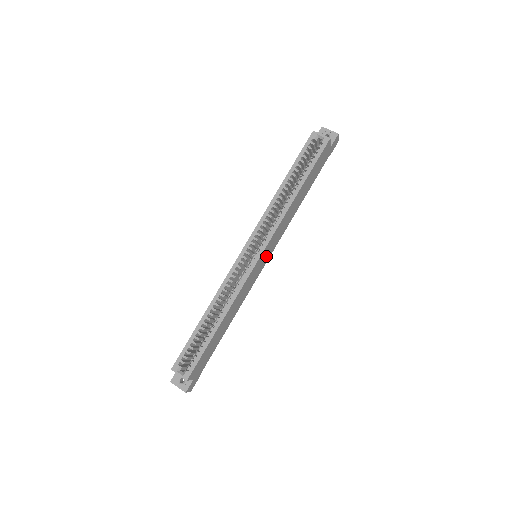
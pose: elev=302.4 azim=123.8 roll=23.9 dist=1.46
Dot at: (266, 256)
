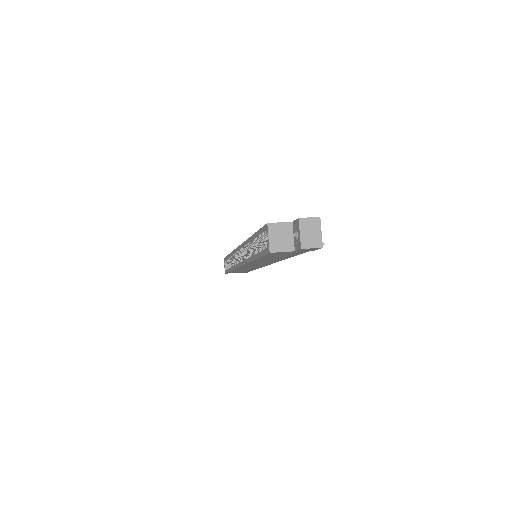
Dot at: occluded
